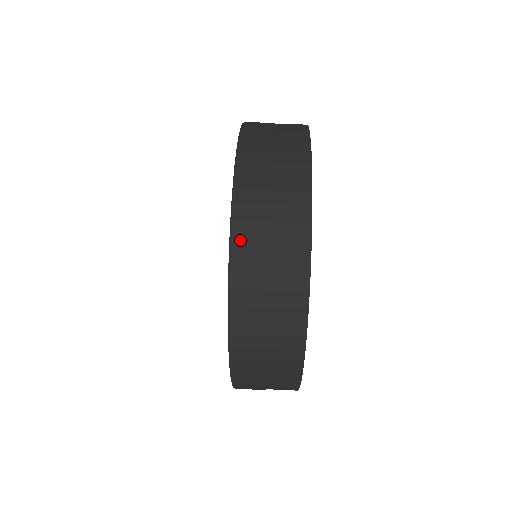
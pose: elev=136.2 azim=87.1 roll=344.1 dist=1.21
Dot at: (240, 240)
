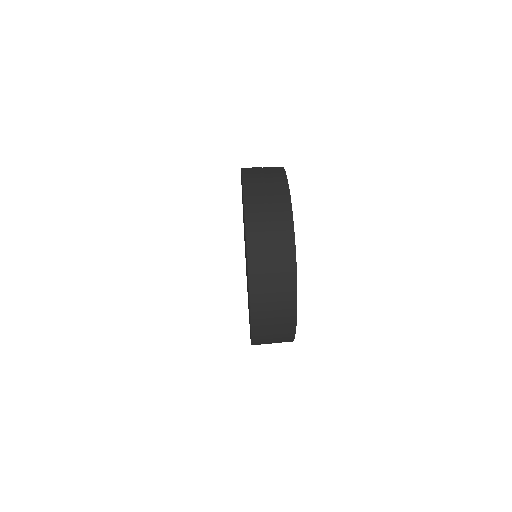
Dot at: (257, 344)
